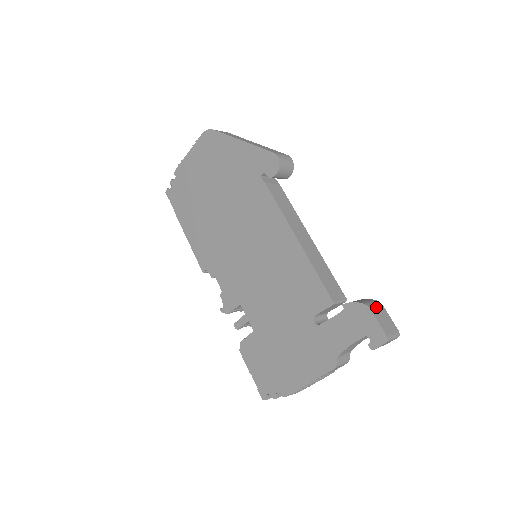
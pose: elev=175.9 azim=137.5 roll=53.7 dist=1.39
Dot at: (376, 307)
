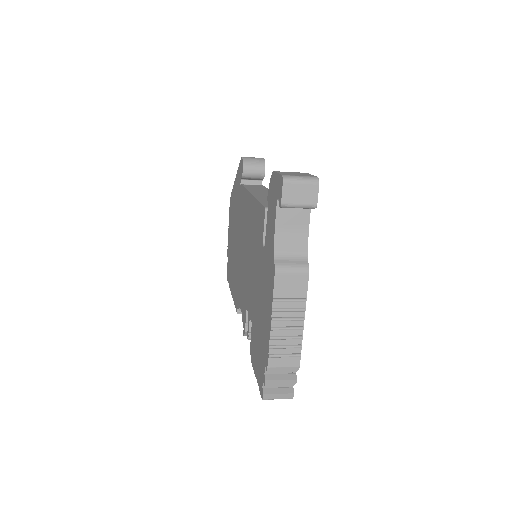
Dot at: (289, 172)
